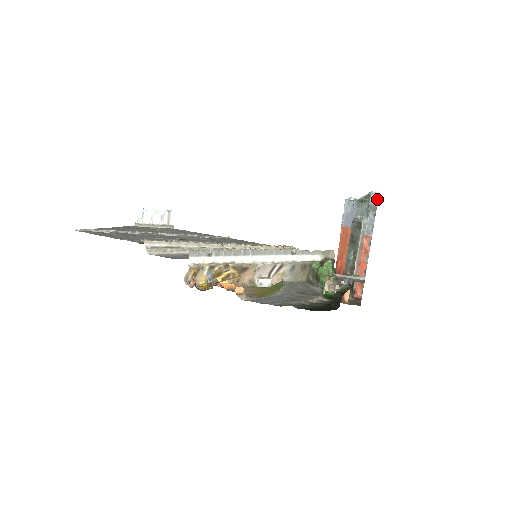
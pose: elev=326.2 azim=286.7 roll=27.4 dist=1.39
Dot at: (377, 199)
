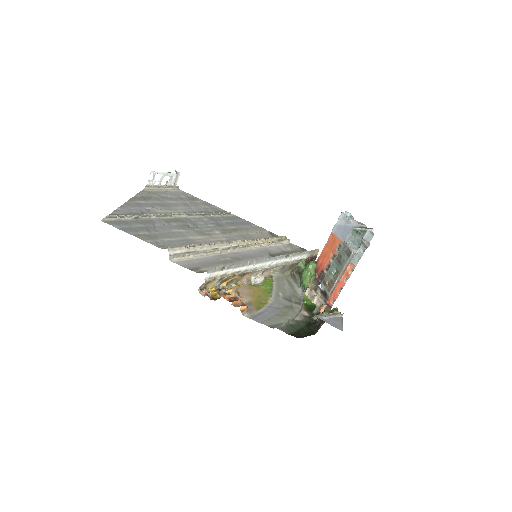
Dot at: (371, 239)
